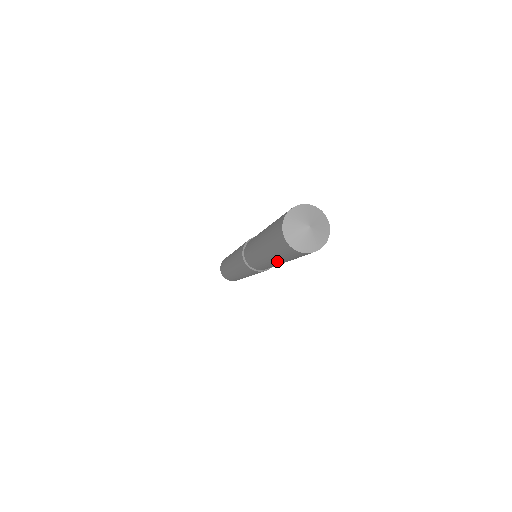
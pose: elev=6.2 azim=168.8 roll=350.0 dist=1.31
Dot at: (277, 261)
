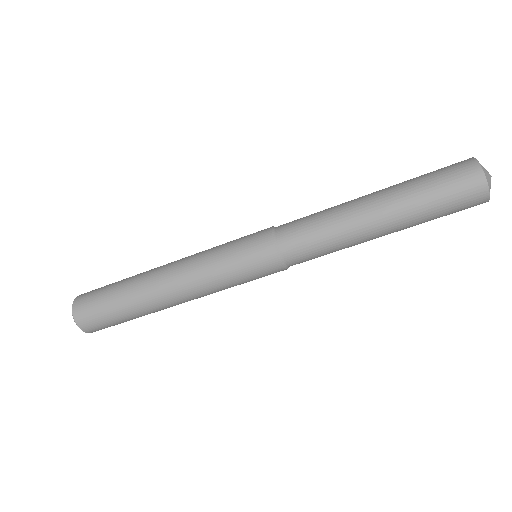
Dot at: (395, 221)
